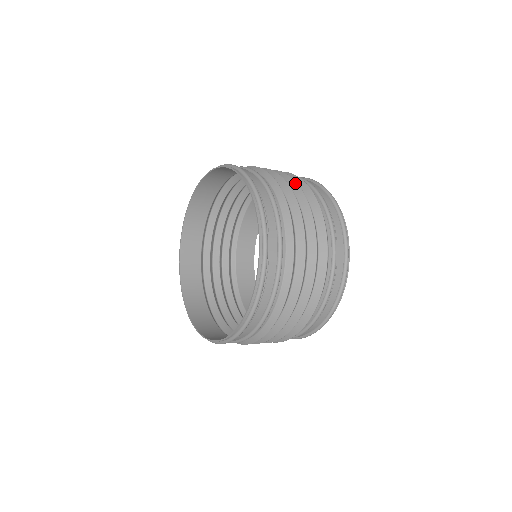
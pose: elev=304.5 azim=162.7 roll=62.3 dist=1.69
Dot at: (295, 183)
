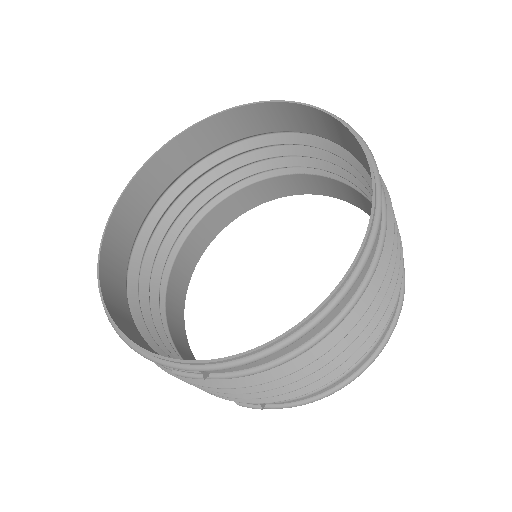
Dot at: occluded
